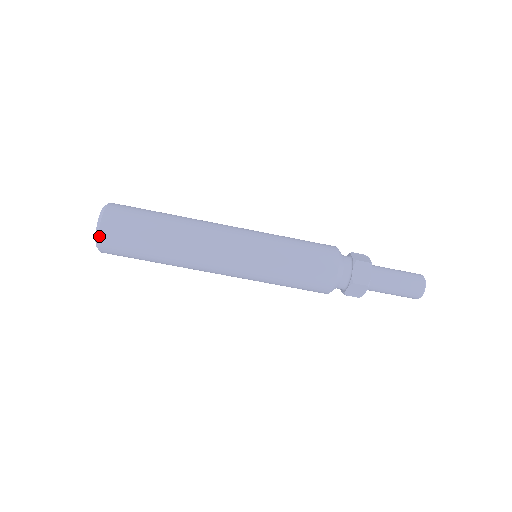
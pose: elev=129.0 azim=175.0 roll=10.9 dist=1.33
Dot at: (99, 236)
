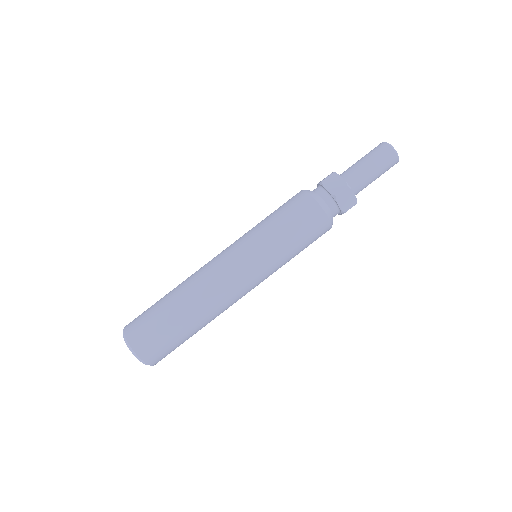
Dot at: (151, 365)
